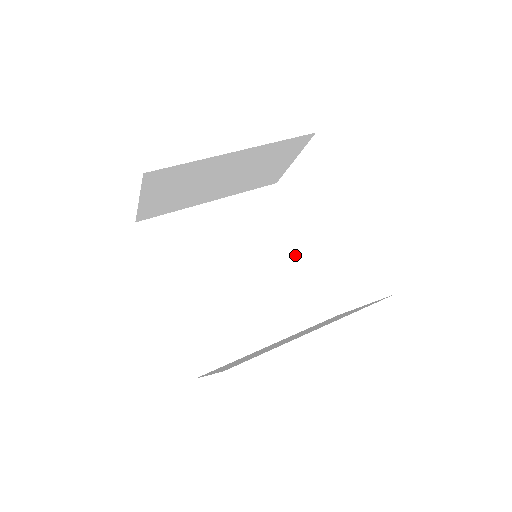
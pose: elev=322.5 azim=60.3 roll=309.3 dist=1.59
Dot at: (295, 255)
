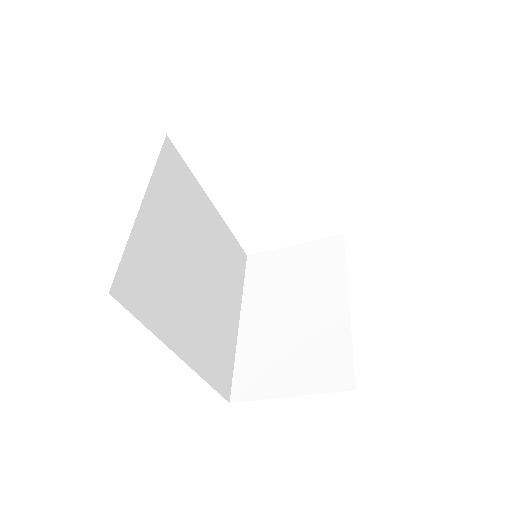
Dot at: (211, 217)
